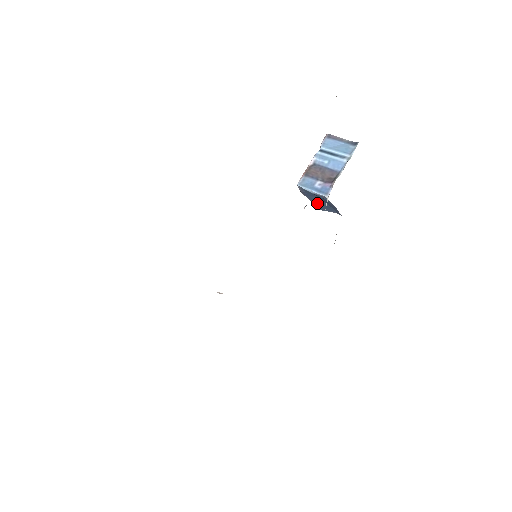
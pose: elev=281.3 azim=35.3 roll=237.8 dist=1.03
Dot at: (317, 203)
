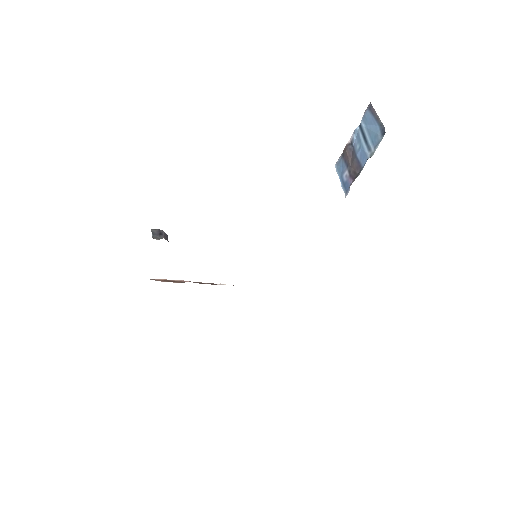
Dot at: occluded
